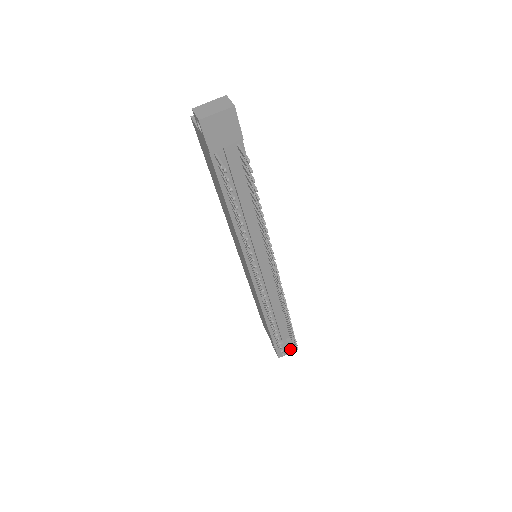
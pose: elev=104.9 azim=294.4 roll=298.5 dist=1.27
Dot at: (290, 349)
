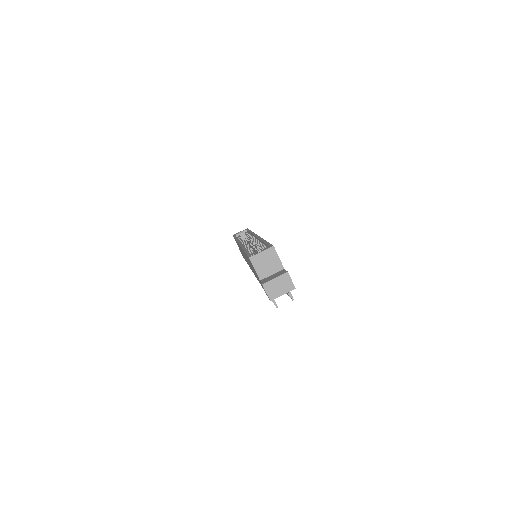
Dot at: occluded
